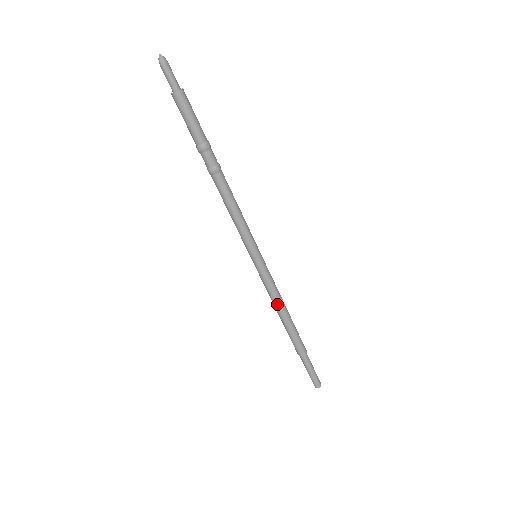
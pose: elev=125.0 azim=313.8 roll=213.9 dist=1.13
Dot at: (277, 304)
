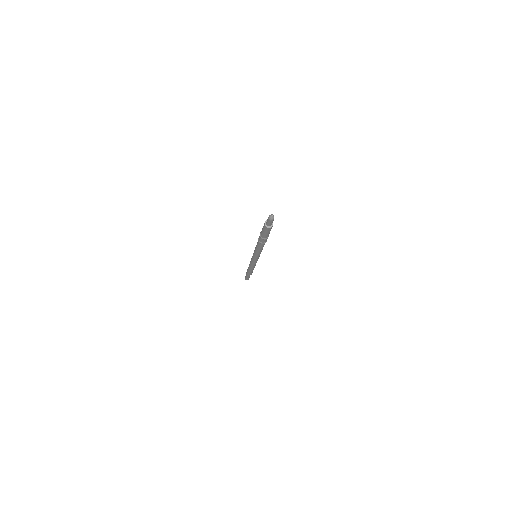
Dot at: (250, 266)
